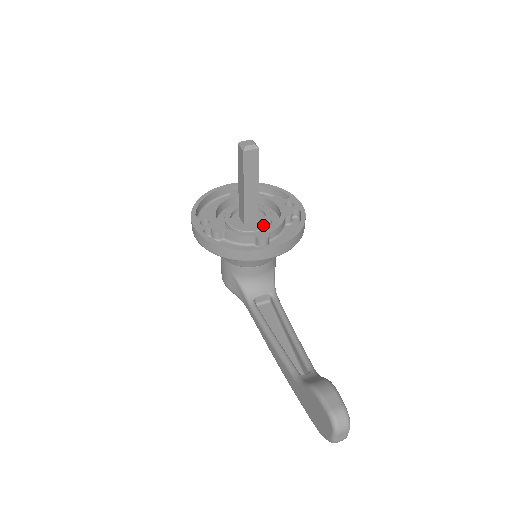
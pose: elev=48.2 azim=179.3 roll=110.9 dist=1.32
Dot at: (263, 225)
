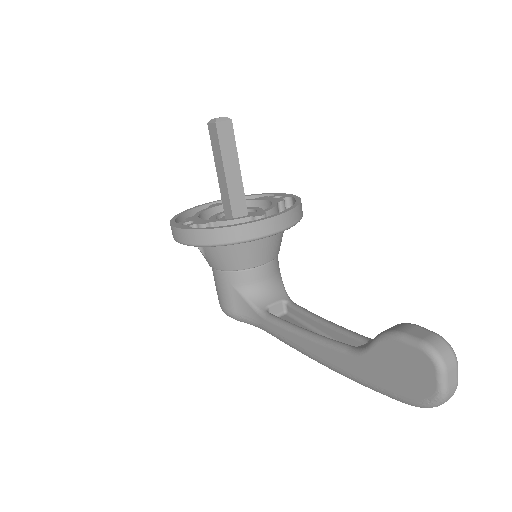
Dot at: occluded
